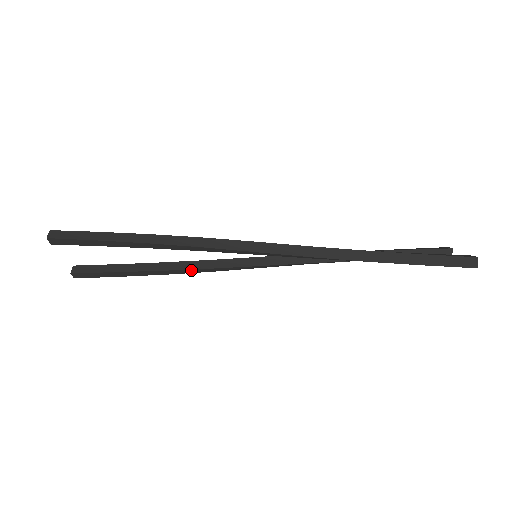
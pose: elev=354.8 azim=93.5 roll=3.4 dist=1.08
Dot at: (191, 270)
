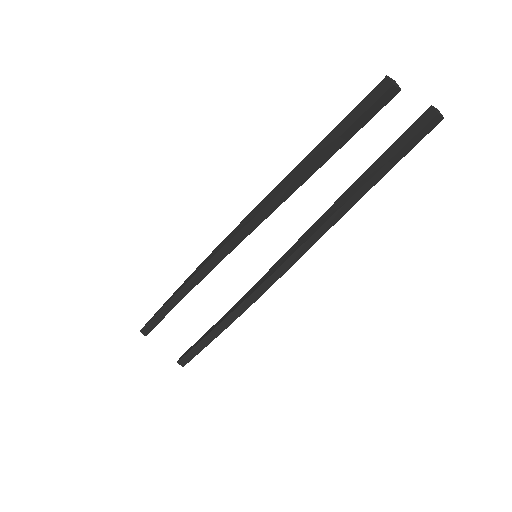
Dot at: (238, 309)
